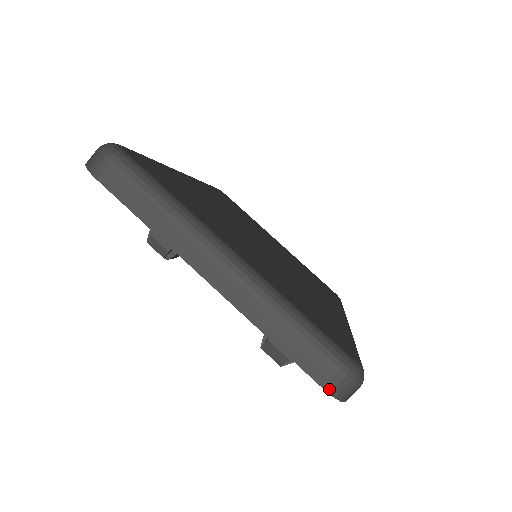
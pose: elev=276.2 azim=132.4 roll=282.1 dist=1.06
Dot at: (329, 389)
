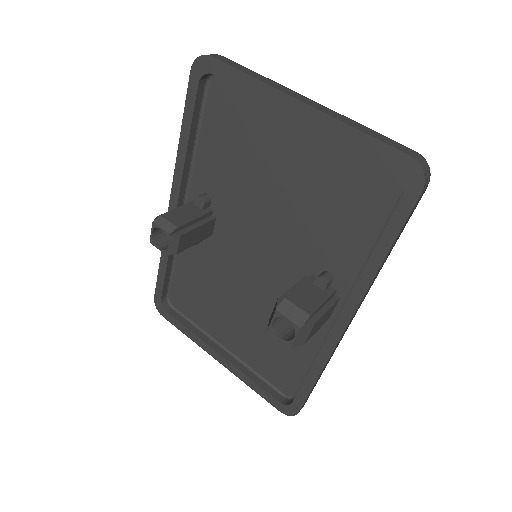
Dot at: (414, 157)
